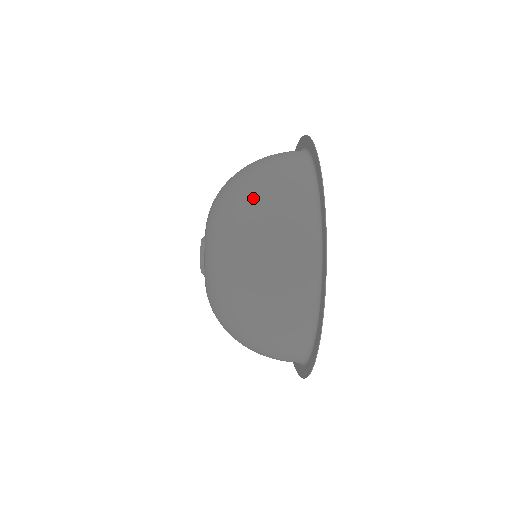
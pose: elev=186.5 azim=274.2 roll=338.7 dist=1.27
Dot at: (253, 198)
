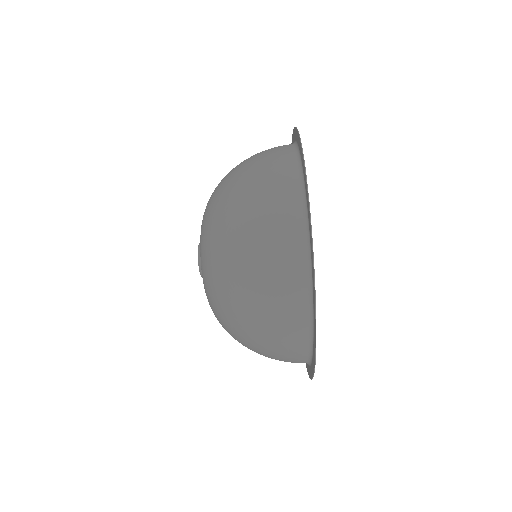
Dot at: (239, 188)
